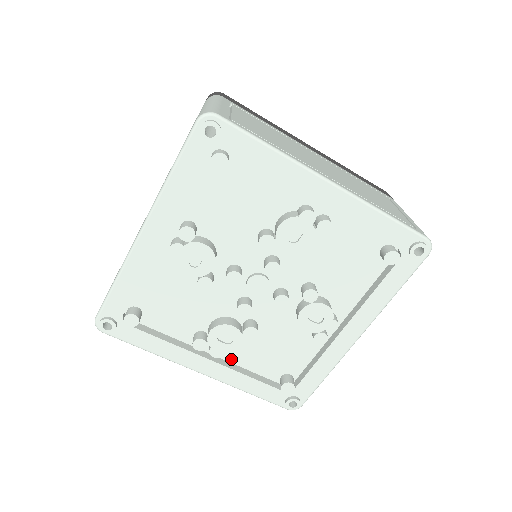
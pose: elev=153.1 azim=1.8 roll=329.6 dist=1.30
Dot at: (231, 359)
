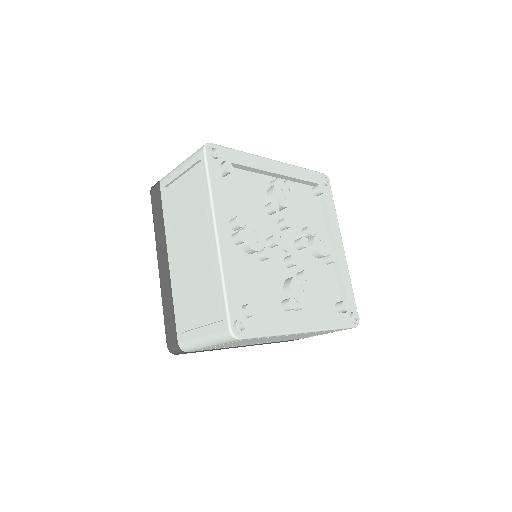
Dot at: (308, 313)
